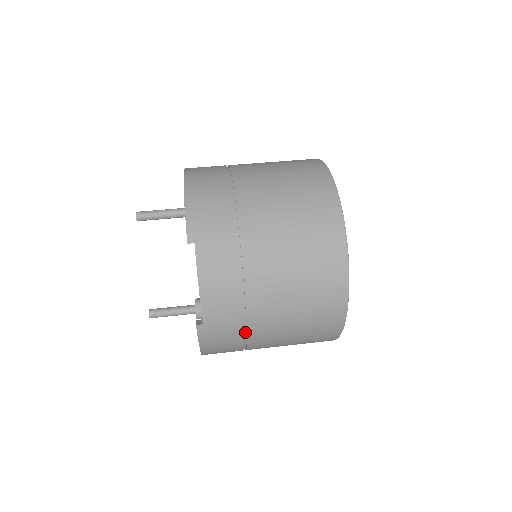
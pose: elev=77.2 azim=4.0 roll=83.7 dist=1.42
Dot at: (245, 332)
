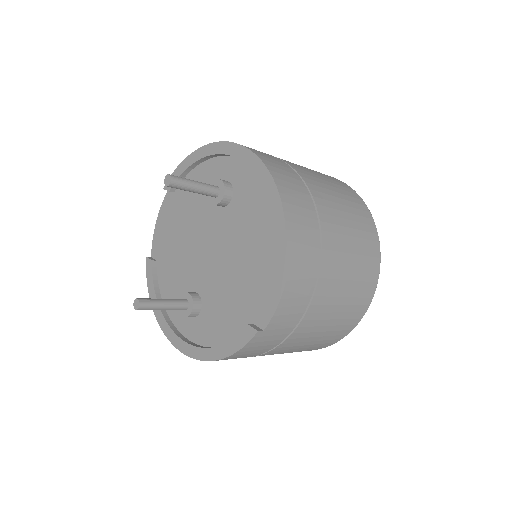
Dot at: (280, 341)
